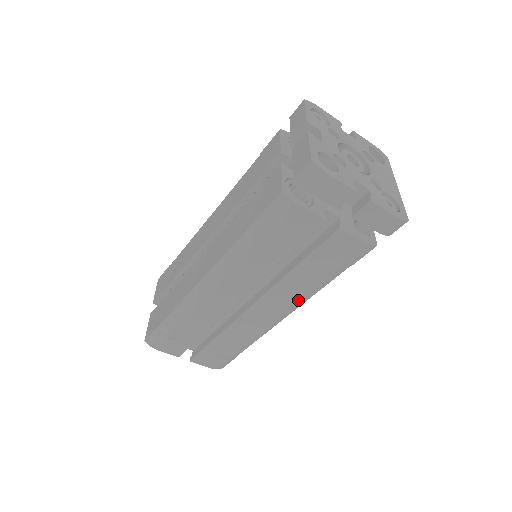
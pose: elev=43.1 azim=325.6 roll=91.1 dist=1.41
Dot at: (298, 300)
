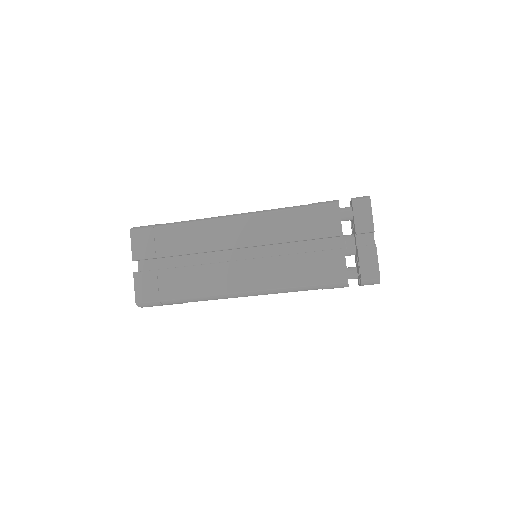
Dot at: occluded
